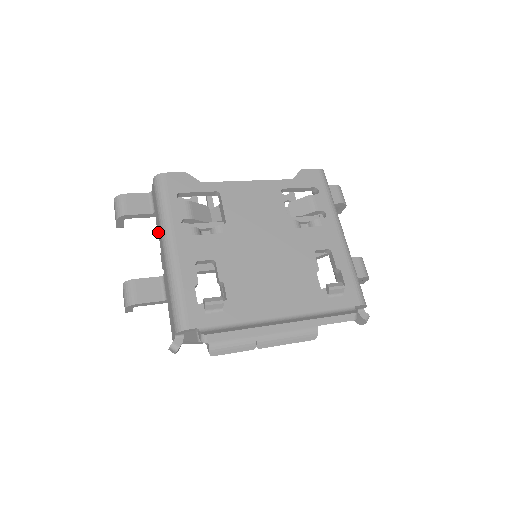
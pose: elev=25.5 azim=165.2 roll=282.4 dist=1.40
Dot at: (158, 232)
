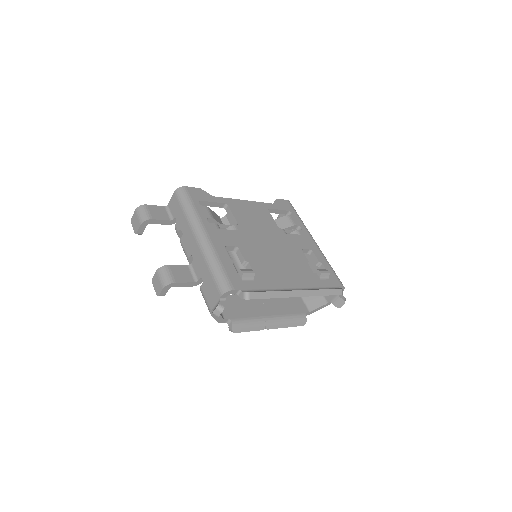
Dot at: (182, 231)
